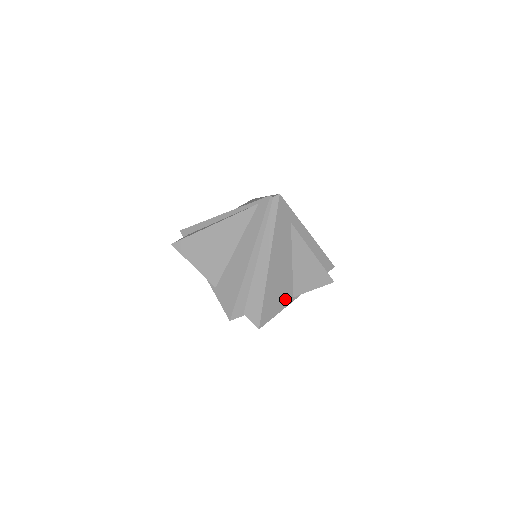
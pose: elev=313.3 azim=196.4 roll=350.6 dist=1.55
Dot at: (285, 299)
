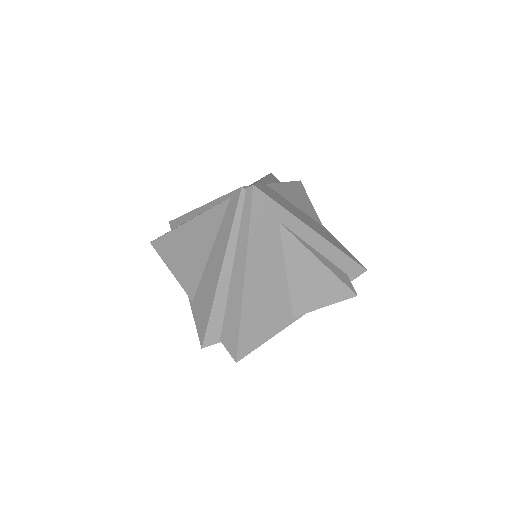
Dot at: (278, 321)
